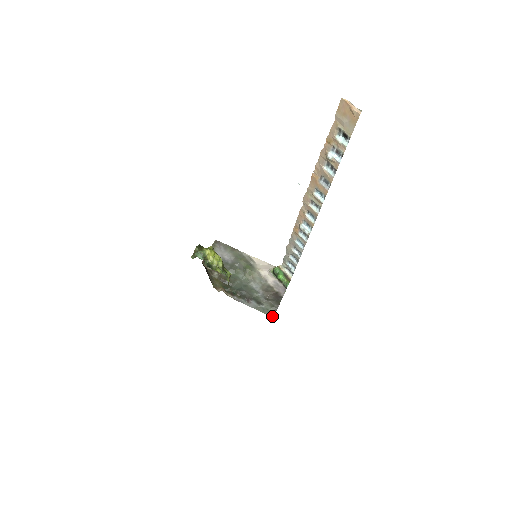
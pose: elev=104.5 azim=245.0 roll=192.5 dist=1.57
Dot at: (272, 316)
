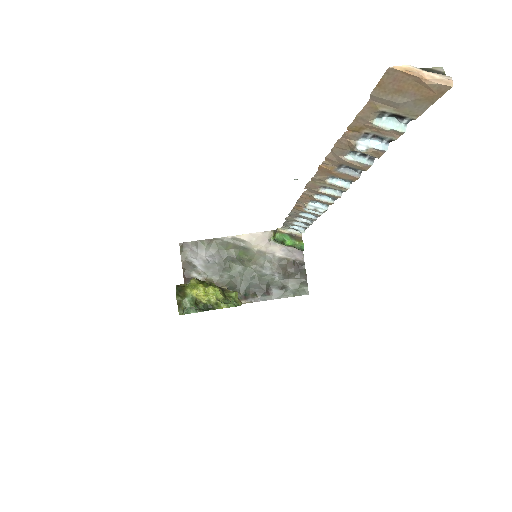
Dot at: (306, 293)
